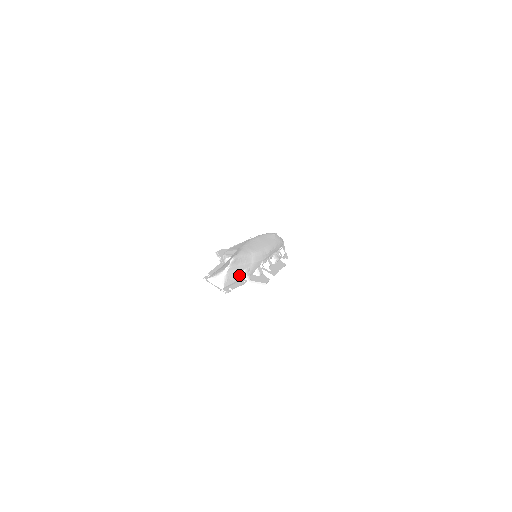
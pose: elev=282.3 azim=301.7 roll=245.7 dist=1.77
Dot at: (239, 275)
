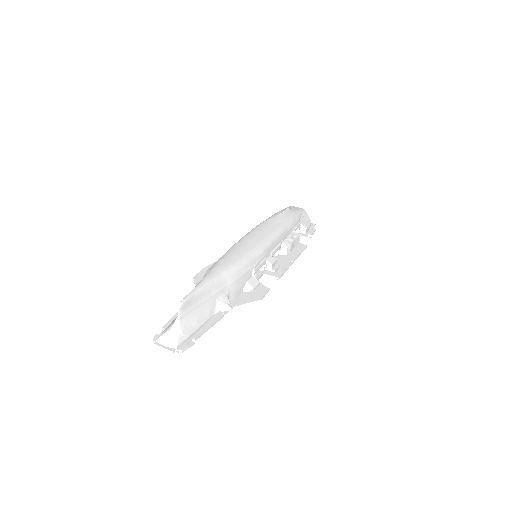
Dot at: (209, 311)
